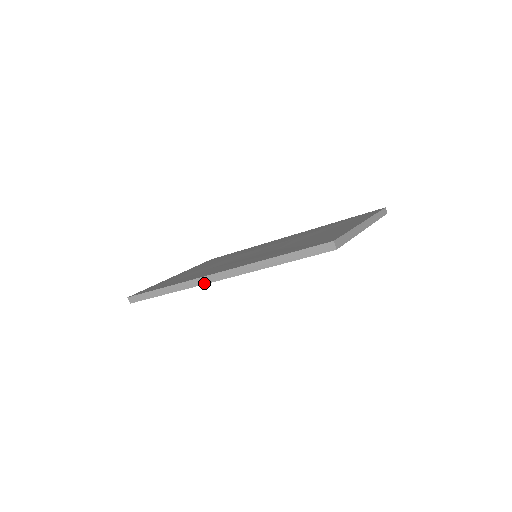
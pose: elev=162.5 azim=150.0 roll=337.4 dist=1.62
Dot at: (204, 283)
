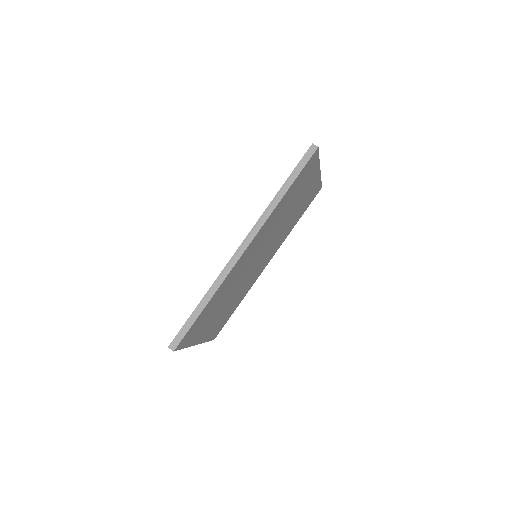
Dot at: (236, 260)
